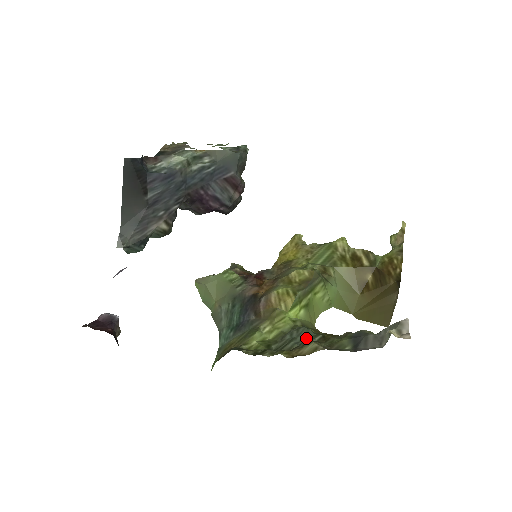
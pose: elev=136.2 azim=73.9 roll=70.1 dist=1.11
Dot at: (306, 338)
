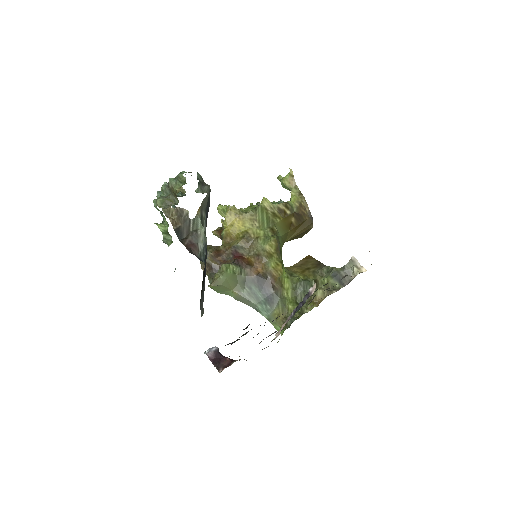
Dot at: (309, 287)
